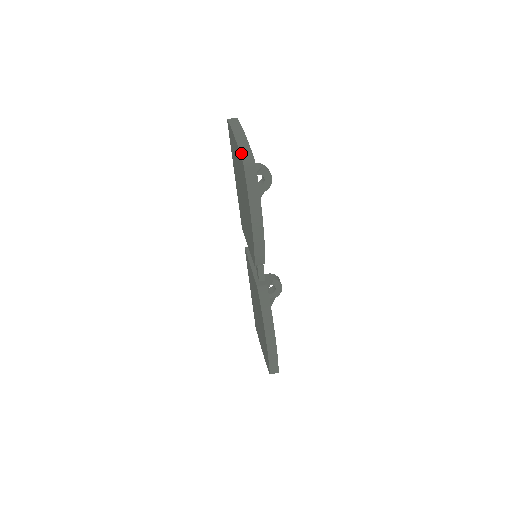
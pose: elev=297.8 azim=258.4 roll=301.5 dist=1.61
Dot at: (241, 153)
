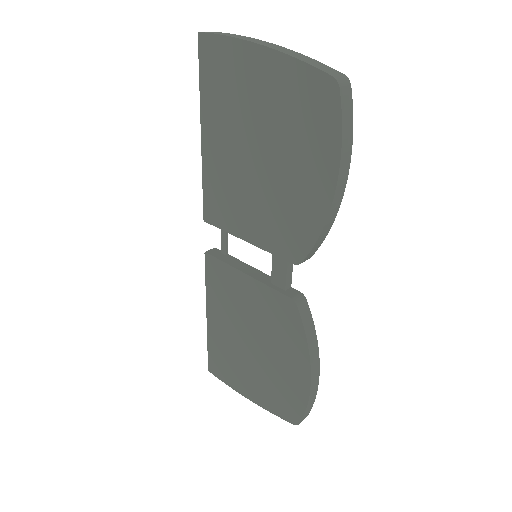
Dot at: (315, 65)
